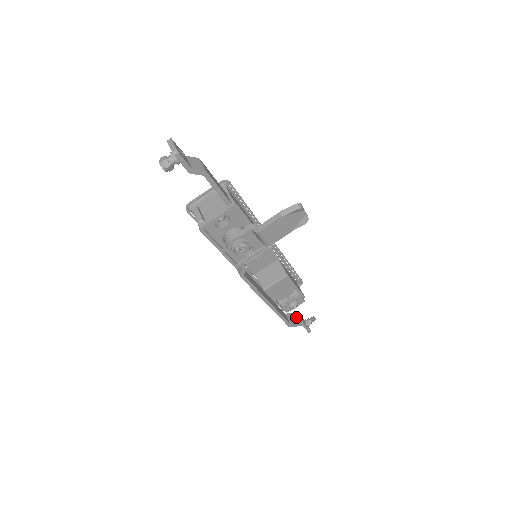
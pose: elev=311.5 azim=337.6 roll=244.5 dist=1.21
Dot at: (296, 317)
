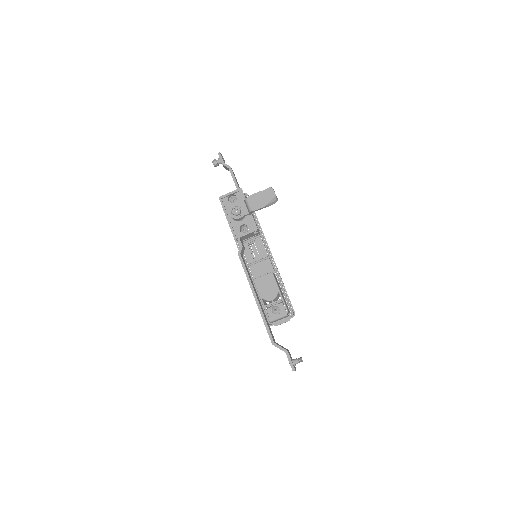
Dot at: occluded
